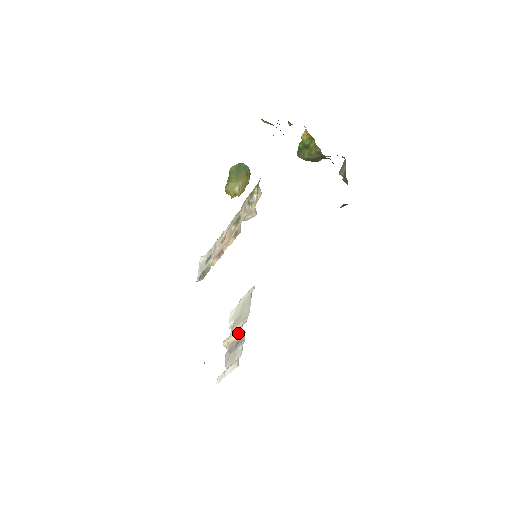
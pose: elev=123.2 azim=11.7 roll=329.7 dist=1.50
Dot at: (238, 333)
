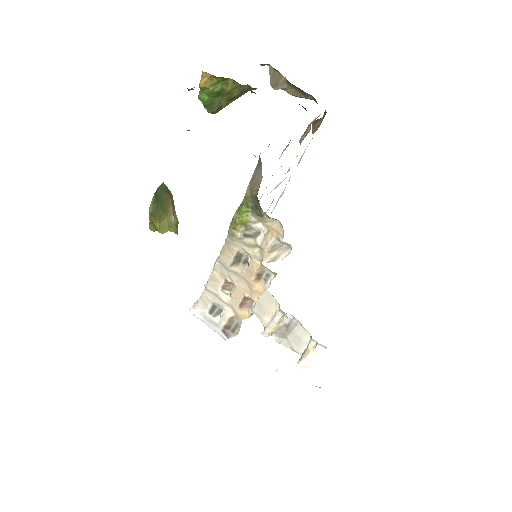
Dot at: (280, 320)
